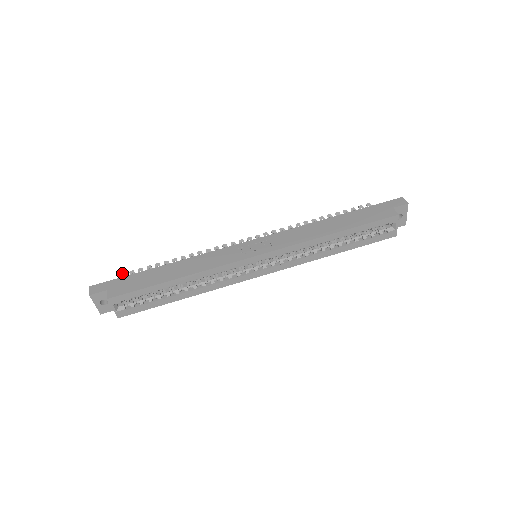
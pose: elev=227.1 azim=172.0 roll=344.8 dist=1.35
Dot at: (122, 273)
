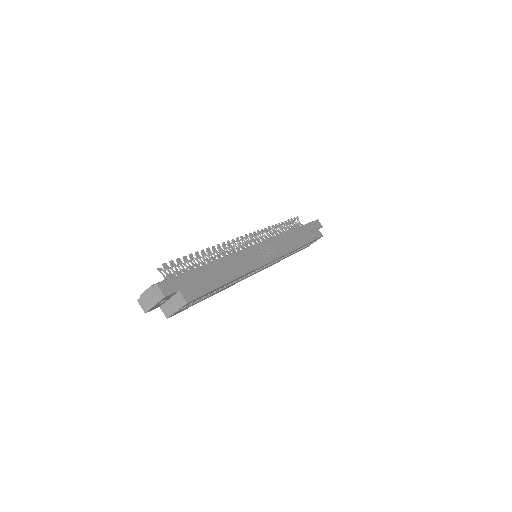
Dot at: (164, 263)
